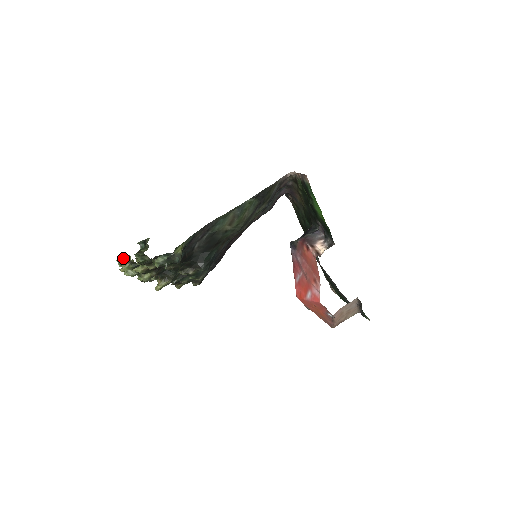
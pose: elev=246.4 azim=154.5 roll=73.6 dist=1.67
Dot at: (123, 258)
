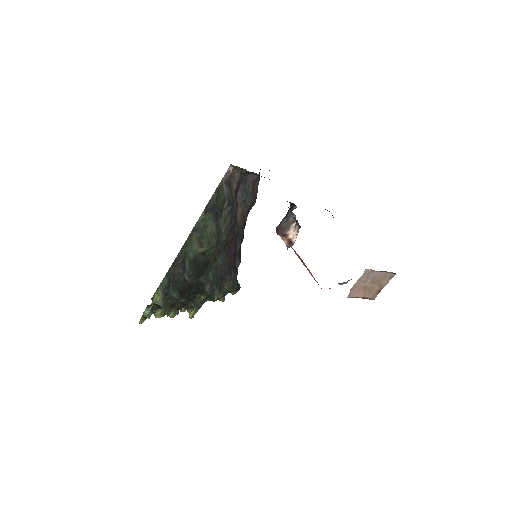
Dot at: occluded
